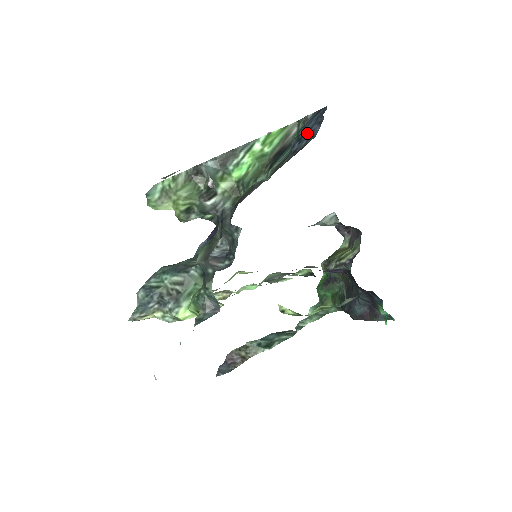
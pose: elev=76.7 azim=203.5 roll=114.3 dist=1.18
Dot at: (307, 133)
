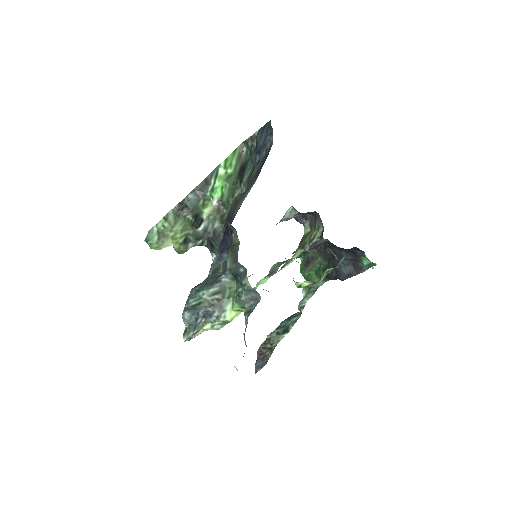
Dot at: (263, 145)
